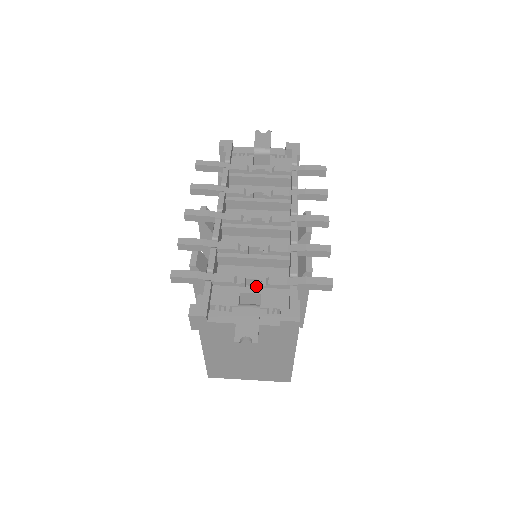
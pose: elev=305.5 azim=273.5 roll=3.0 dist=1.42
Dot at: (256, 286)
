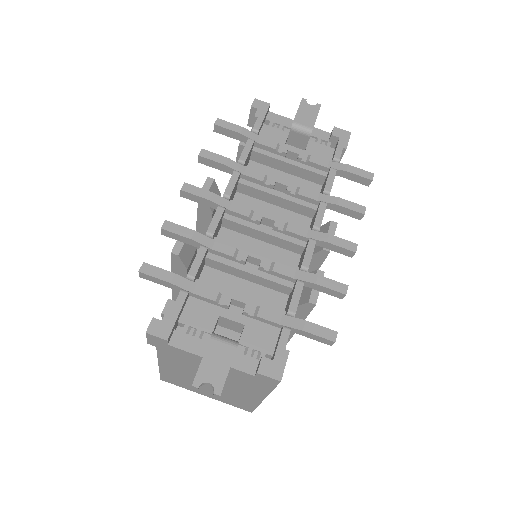
Dot at: (242, 309)
